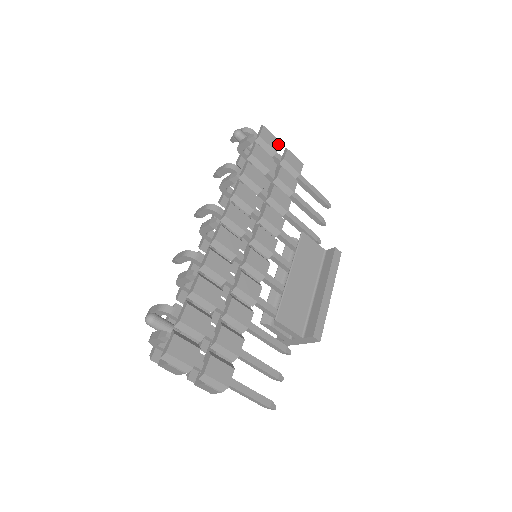
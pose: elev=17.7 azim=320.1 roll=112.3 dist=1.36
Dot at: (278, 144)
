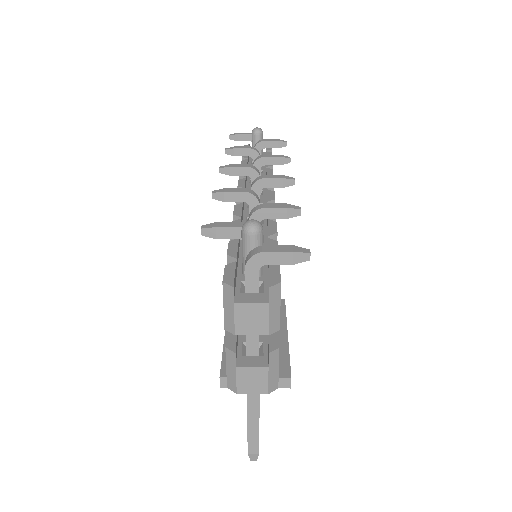
Dot at: occluded
